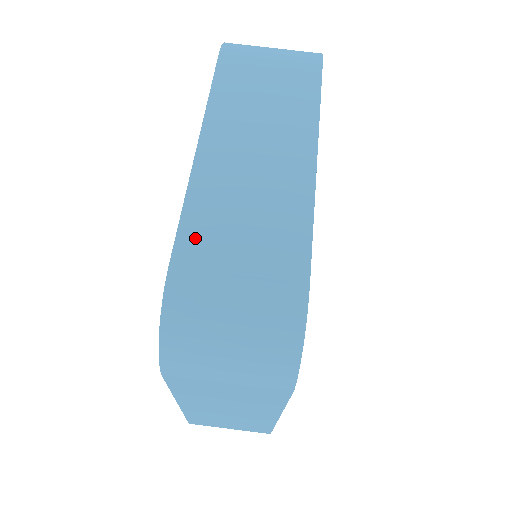
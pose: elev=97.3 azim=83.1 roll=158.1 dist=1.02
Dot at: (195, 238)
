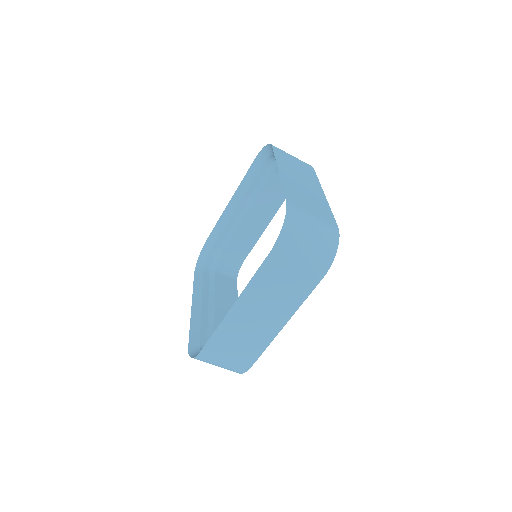
Dot at: (215, 344)
